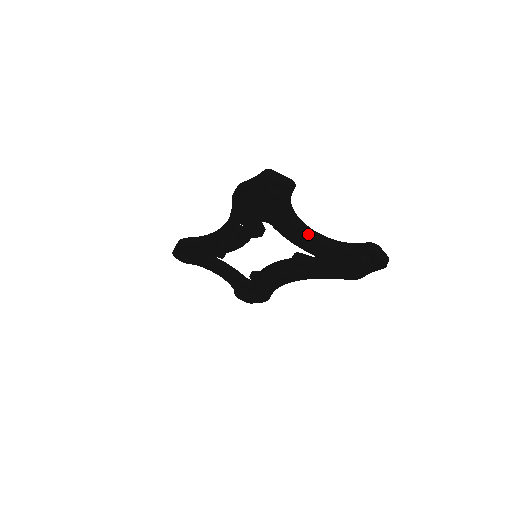
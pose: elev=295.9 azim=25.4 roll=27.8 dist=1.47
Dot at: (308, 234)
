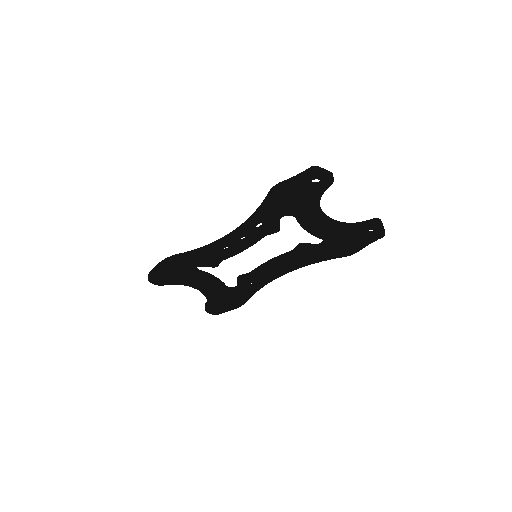
Dot at: (327, 220)
